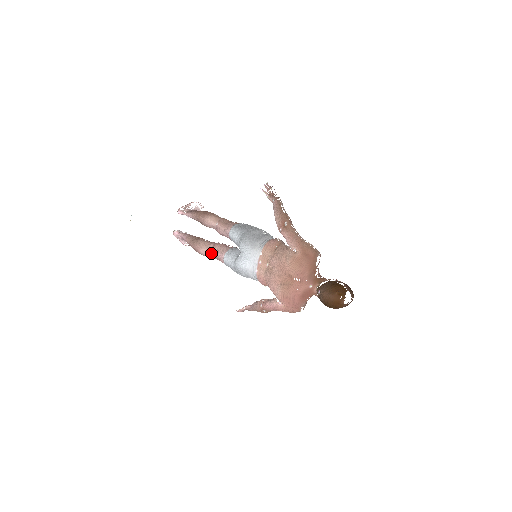
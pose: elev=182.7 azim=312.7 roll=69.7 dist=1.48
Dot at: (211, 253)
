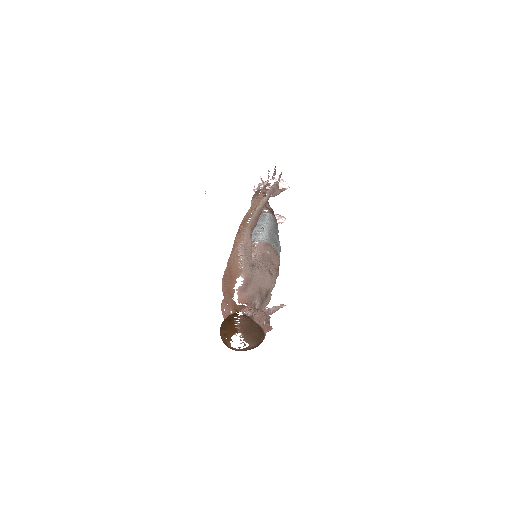
Dot at: occluded
